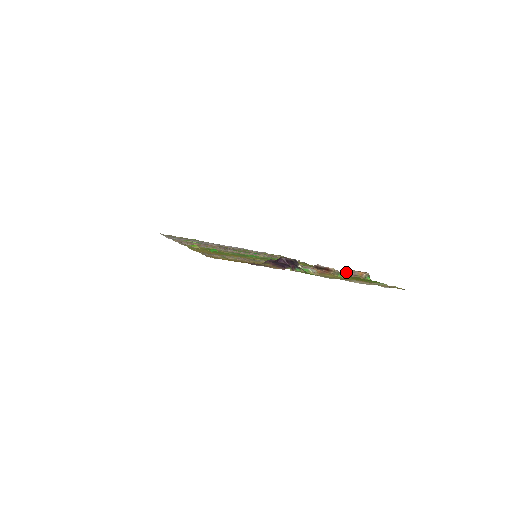
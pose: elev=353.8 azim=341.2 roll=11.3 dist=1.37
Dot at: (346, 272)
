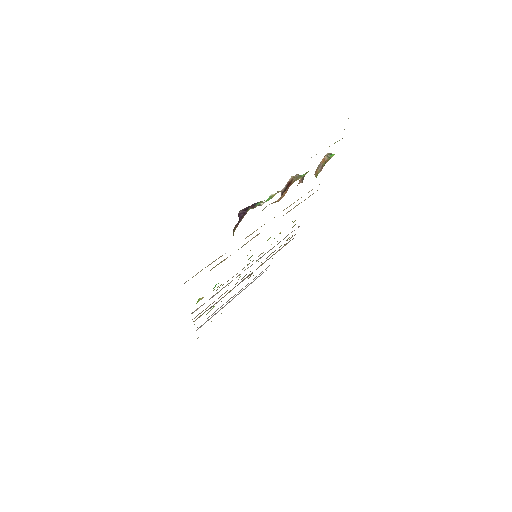
Dot at: (315, 175)
